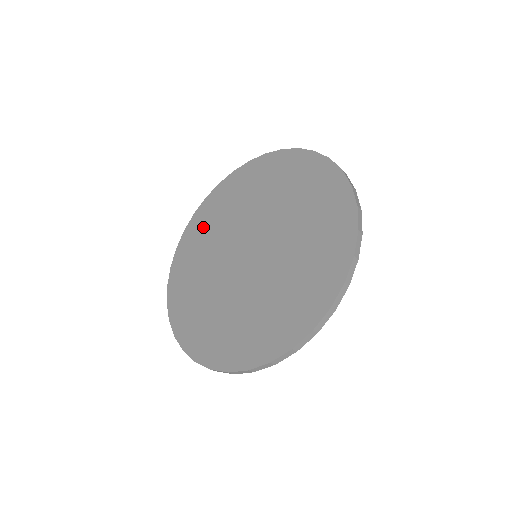
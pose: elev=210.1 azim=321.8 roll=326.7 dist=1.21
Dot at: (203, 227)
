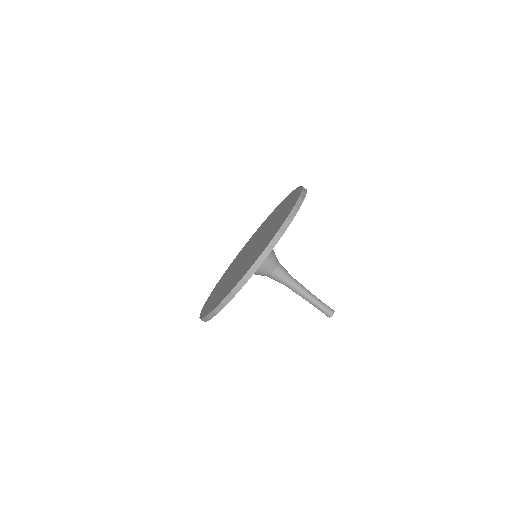
Dot at: occluded
